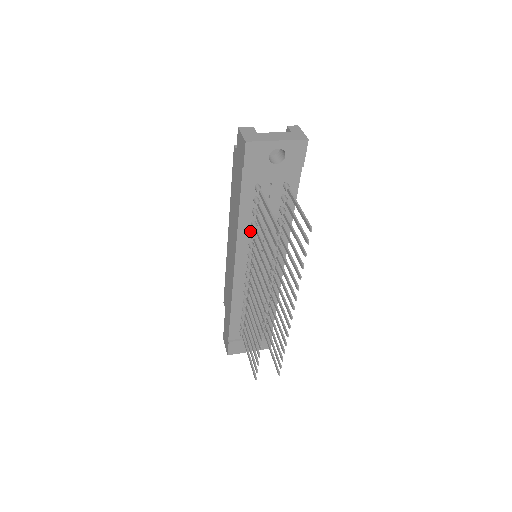
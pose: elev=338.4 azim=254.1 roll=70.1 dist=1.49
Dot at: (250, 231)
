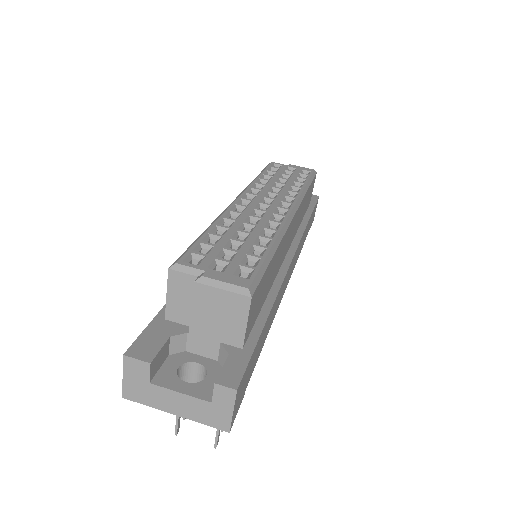
Dot at: occluded
